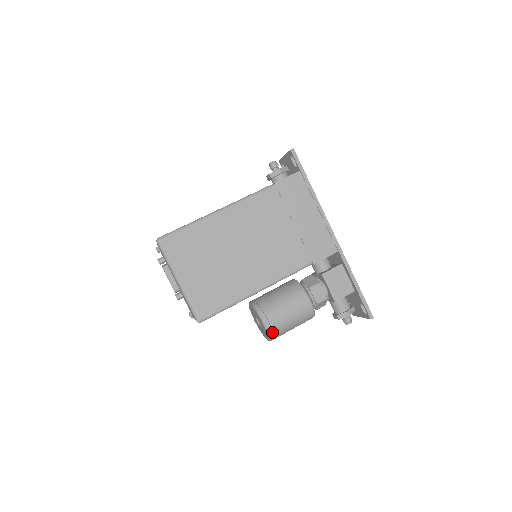
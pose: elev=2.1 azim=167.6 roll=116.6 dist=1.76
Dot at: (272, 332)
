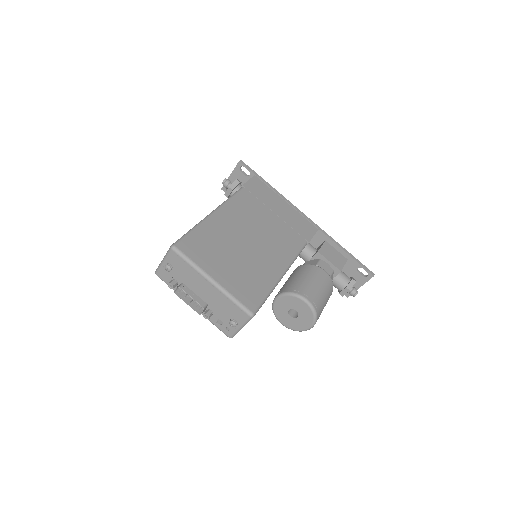
Dot at: (316, 308)
